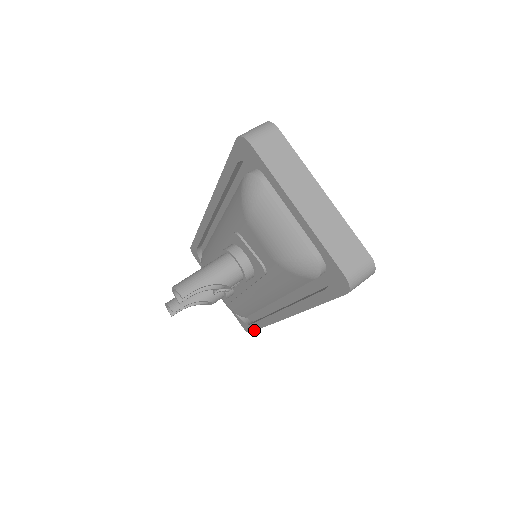
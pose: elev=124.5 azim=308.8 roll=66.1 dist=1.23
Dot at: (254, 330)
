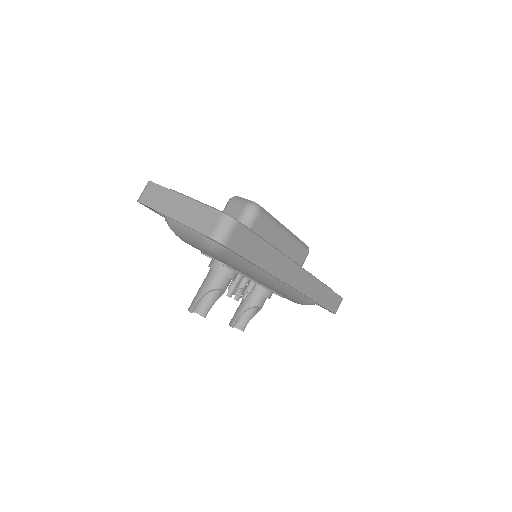
Dot at: (327, 309)
